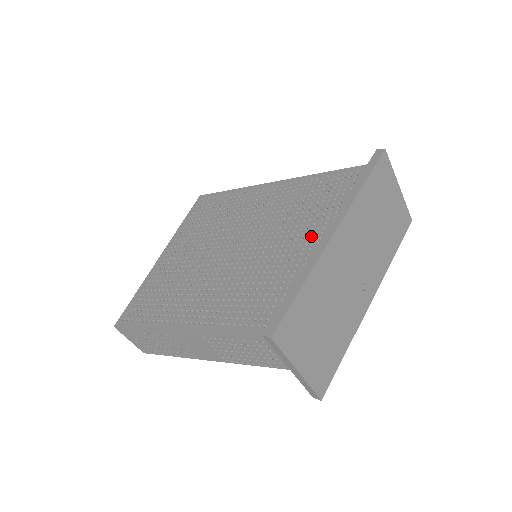
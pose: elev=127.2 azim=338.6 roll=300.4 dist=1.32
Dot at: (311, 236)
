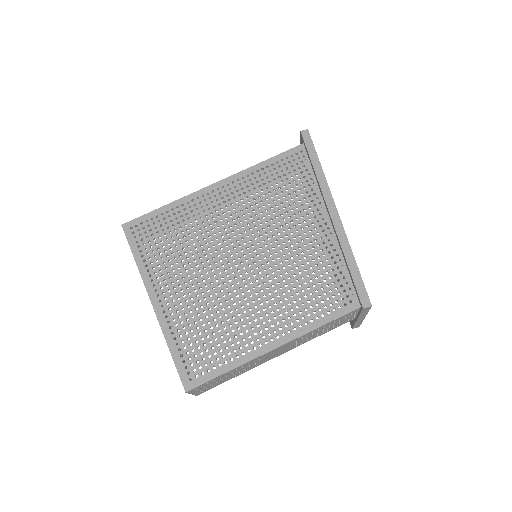
Dot at: (313, 221)
